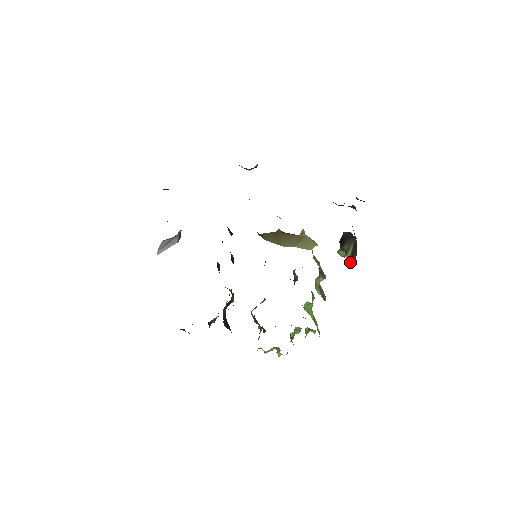
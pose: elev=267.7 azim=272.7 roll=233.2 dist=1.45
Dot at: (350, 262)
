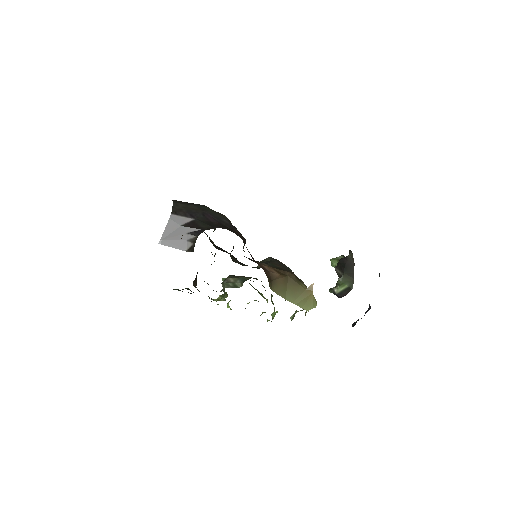
Dot at: (335, 294)
